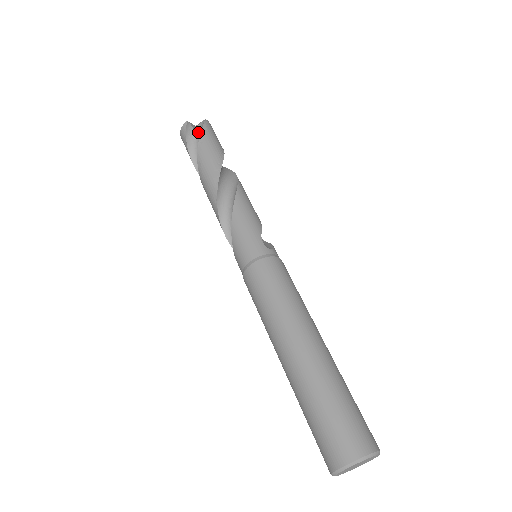
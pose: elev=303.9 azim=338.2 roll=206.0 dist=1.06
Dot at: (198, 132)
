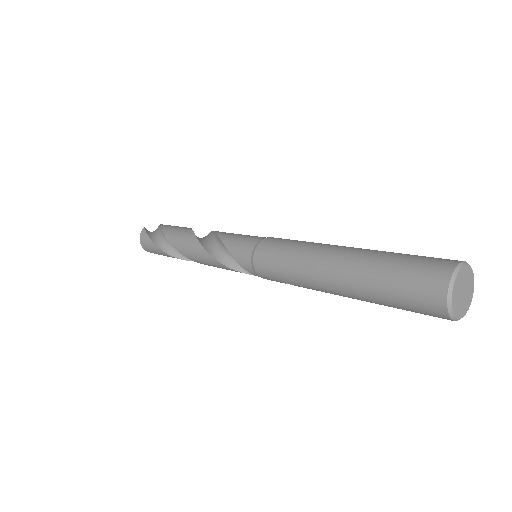
Dot at: (157, 231)
